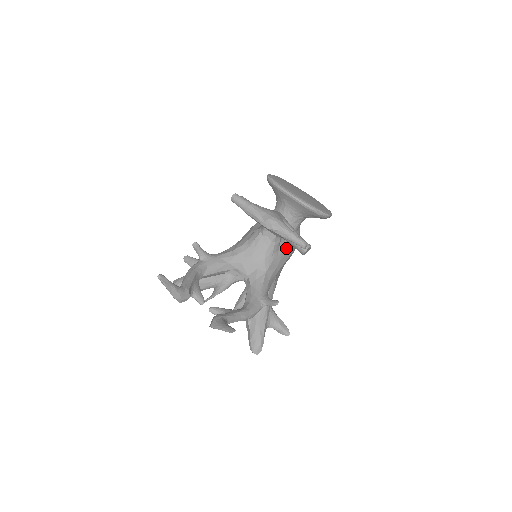
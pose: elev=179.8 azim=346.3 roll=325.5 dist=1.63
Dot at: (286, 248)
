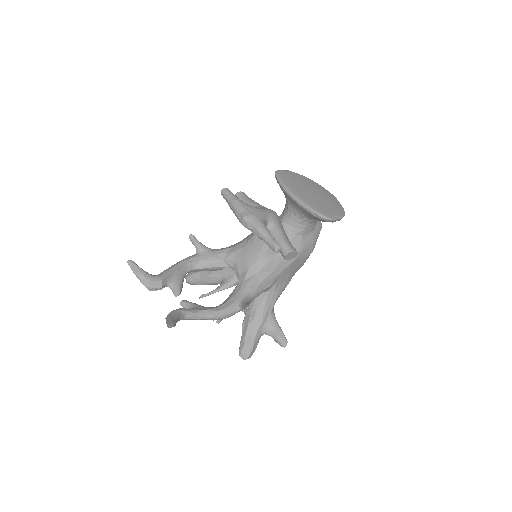
Dot at: occluded
